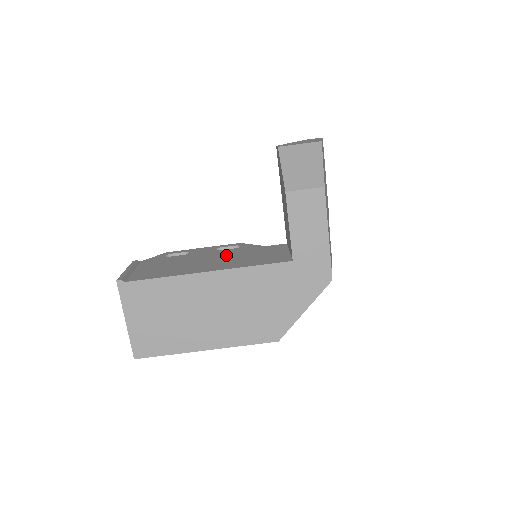
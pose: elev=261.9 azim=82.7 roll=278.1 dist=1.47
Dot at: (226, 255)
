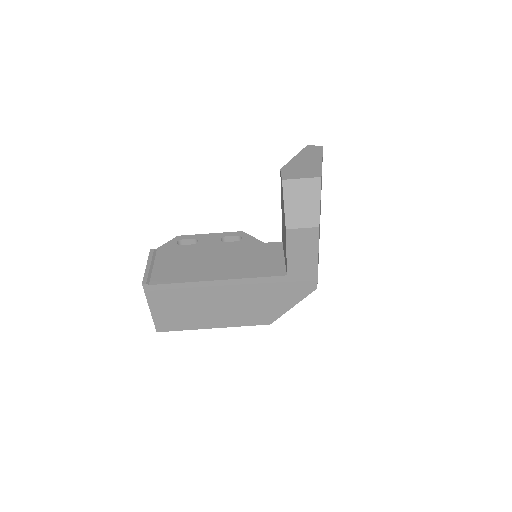
Dot at: (231, 253)
